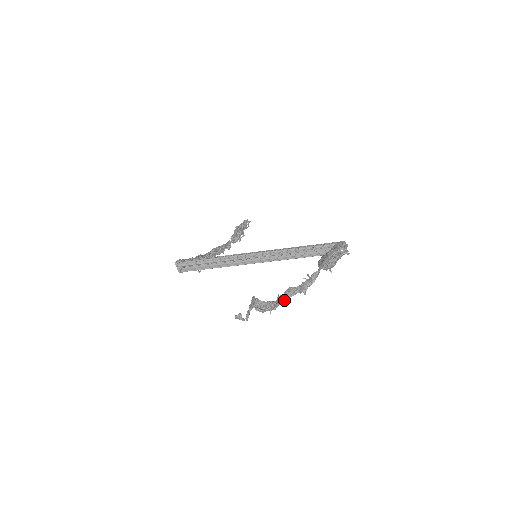
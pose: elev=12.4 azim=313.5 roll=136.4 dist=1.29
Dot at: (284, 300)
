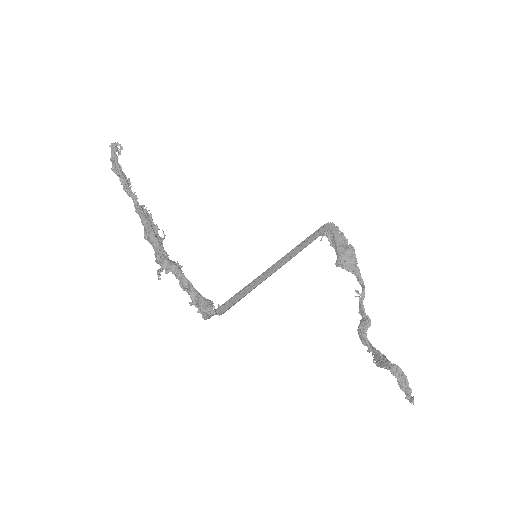
Dot at: (363, 332)
